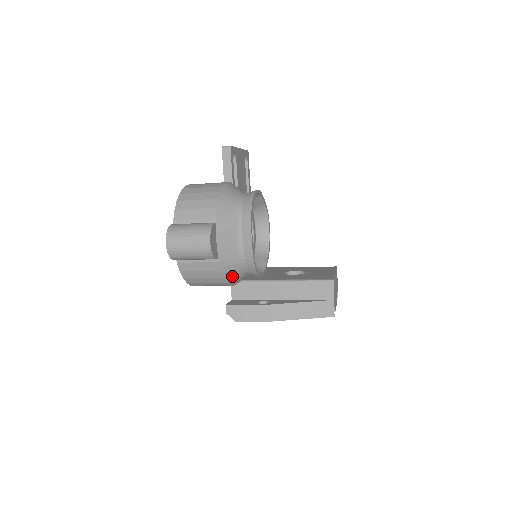
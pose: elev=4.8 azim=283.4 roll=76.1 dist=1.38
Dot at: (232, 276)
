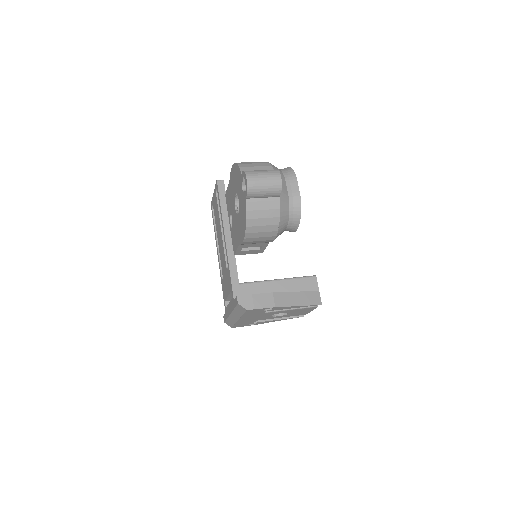
Dot at: (283, 219)
